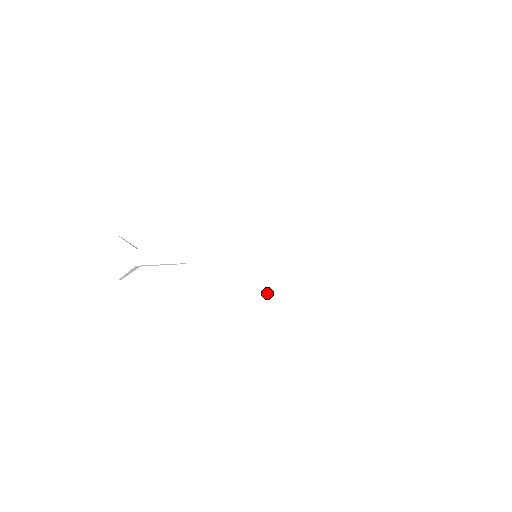
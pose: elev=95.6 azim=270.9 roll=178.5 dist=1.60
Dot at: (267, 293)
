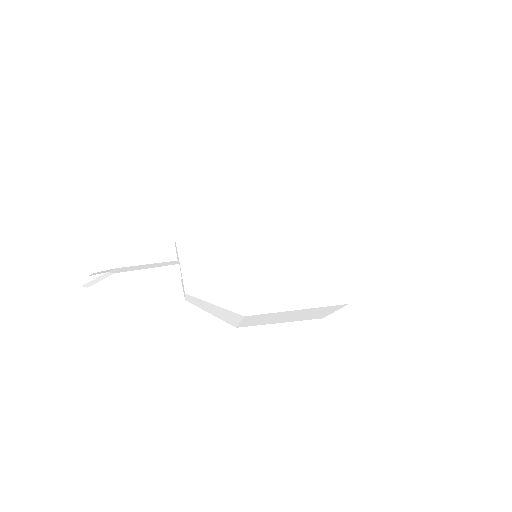
Dot at: (272, 209)
